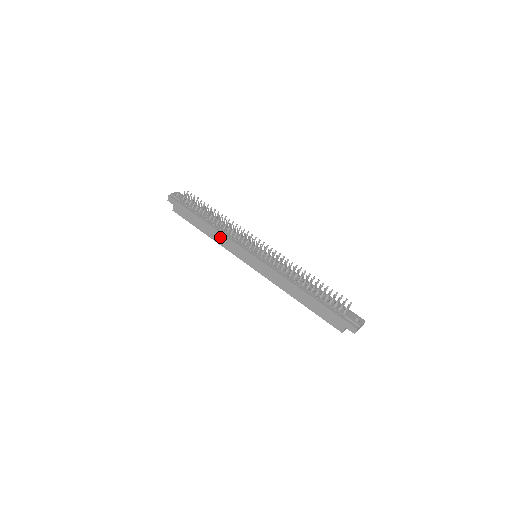
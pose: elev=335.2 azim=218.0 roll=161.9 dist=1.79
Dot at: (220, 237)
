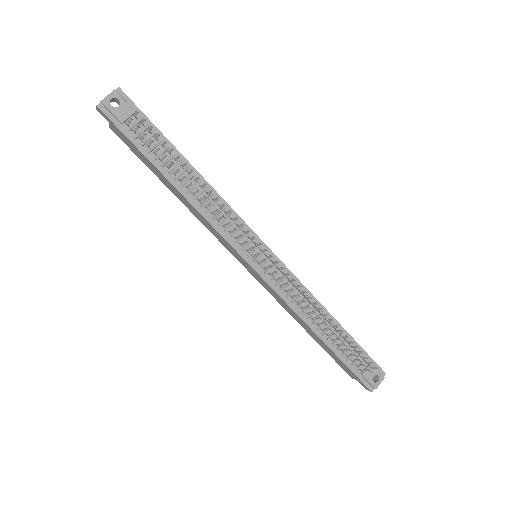
Dot at: (199, 216)
